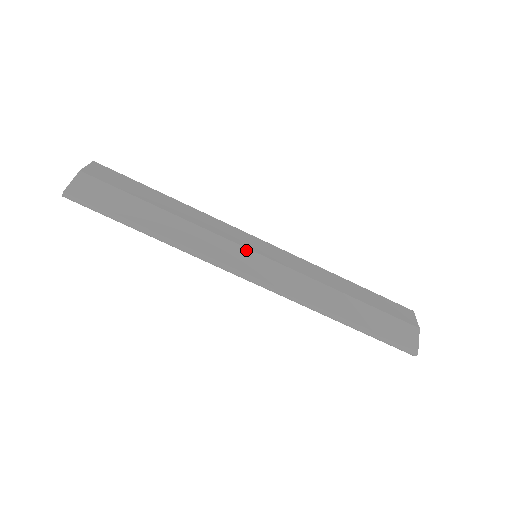
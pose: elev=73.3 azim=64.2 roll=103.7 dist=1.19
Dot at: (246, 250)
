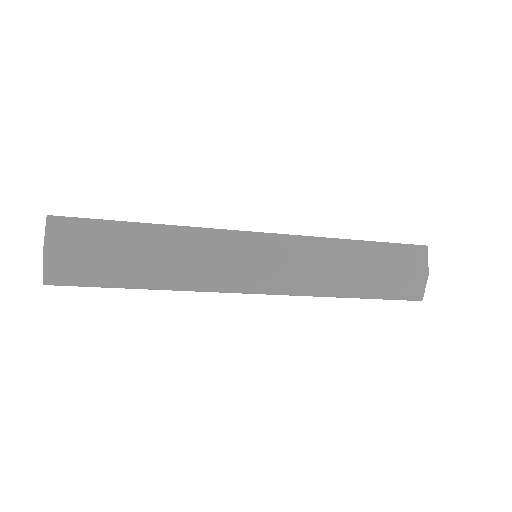
Dot at: (244, 266)
